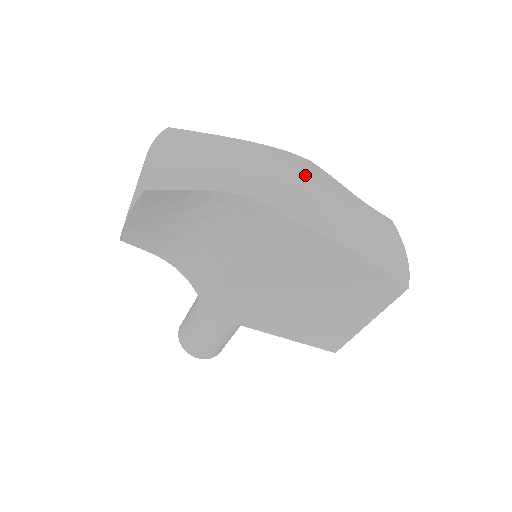
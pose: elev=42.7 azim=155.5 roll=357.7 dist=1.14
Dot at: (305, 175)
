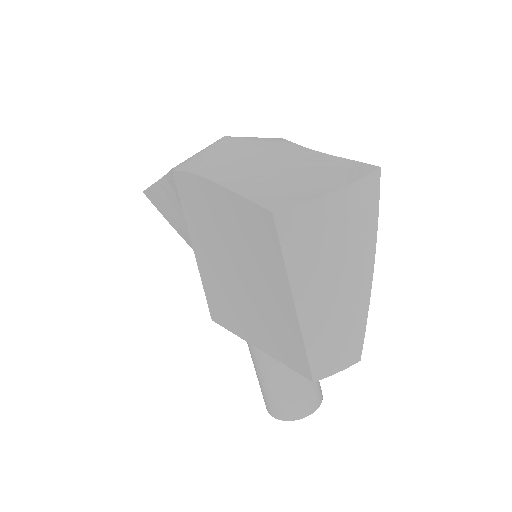
Dot at: (222, 138)
